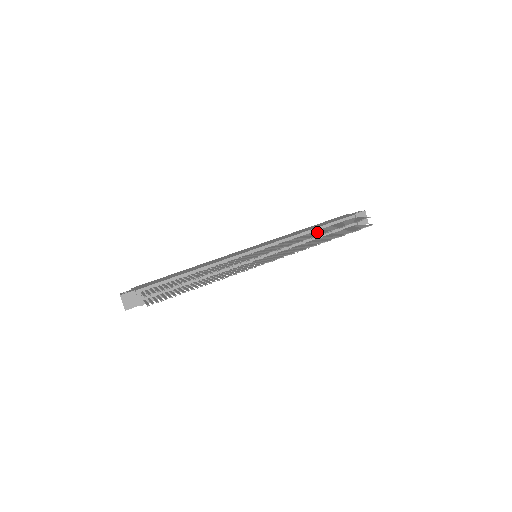
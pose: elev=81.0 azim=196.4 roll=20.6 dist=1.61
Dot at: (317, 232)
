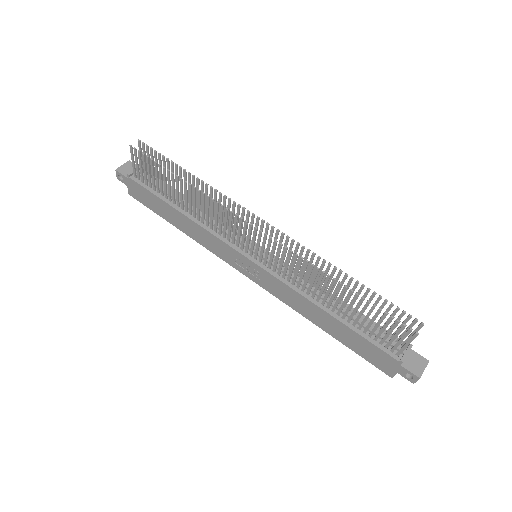
Dot at: occluded
